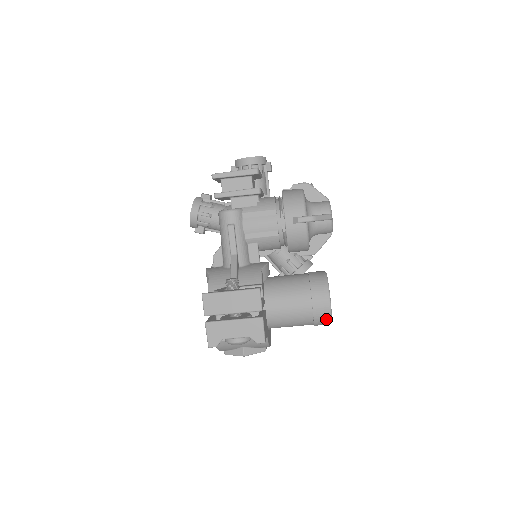
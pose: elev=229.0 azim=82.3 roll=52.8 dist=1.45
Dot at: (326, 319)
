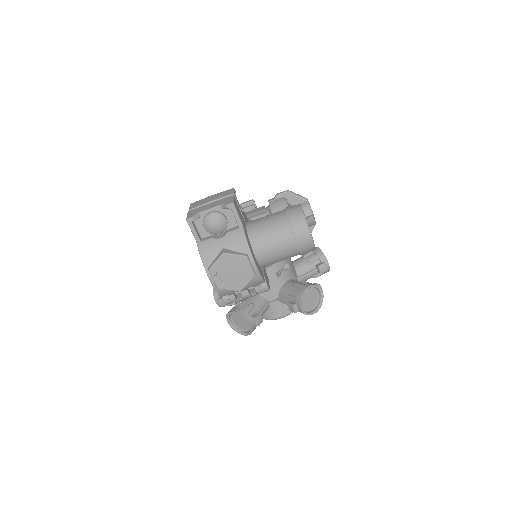
Dot at: (300, 219)
